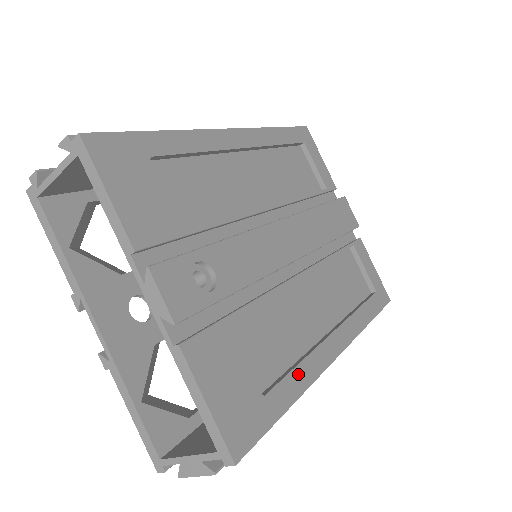
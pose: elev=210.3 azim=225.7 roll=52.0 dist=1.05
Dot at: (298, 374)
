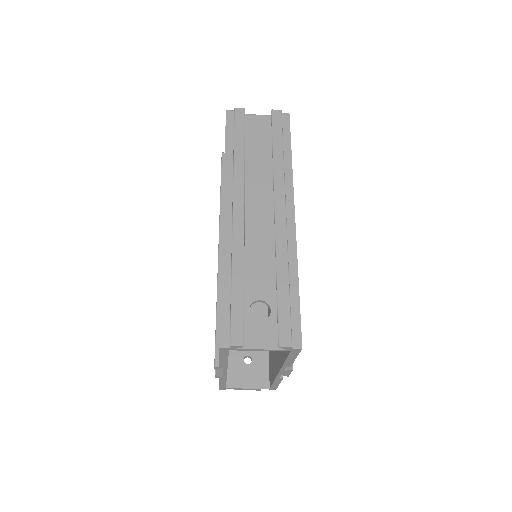
Dot at: occluded
